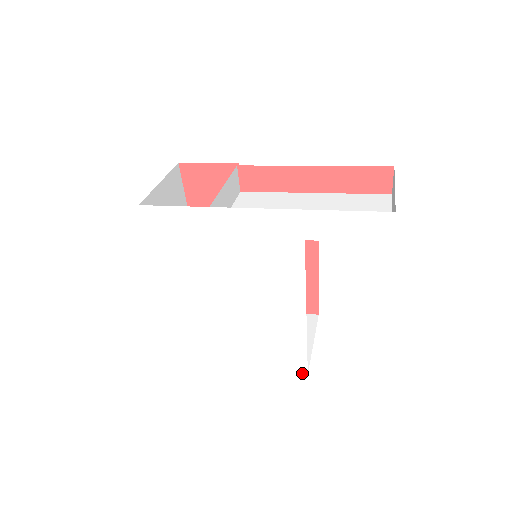
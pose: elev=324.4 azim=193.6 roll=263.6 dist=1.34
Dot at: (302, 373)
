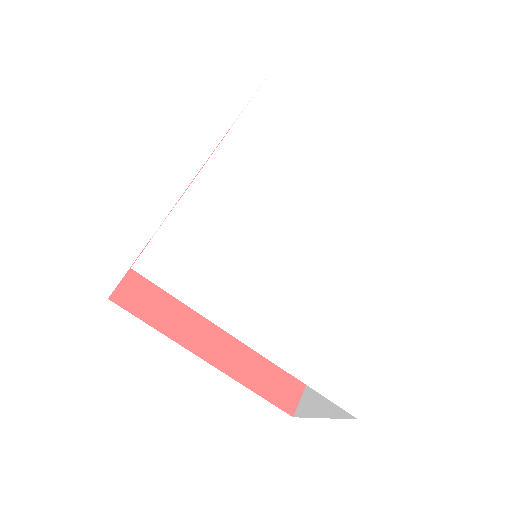
Dot at: (405, 272)
